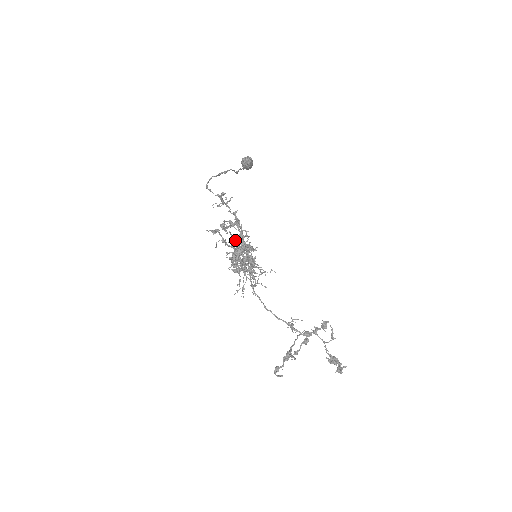
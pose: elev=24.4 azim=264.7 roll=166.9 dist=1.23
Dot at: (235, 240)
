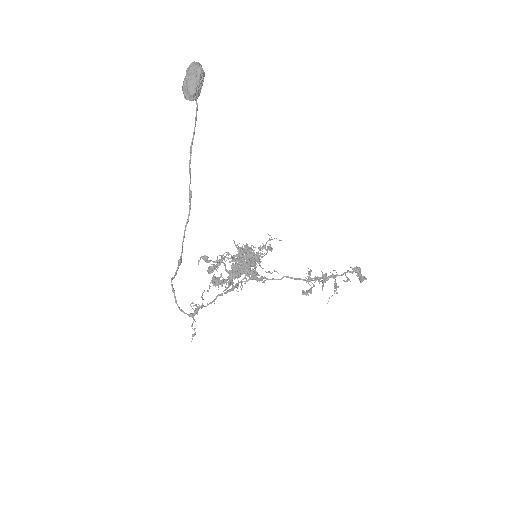
Dot at: (227, 292)
